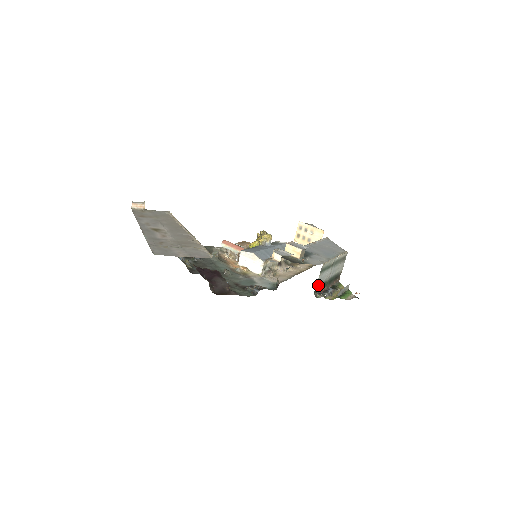
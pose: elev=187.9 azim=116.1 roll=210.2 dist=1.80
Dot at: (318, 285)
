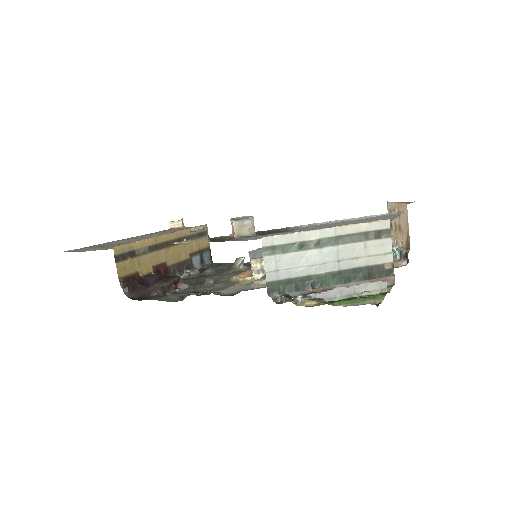
Dot at: (279, 280)
